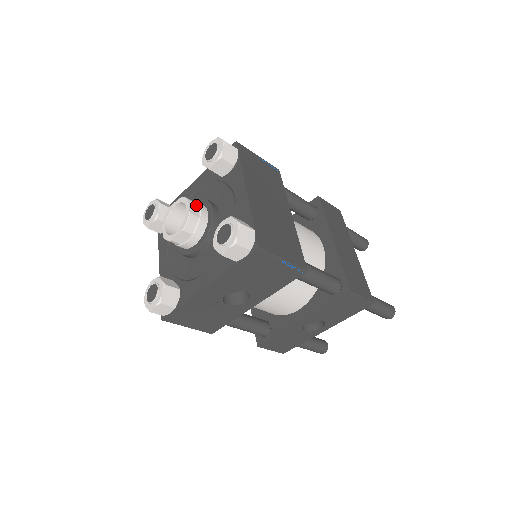
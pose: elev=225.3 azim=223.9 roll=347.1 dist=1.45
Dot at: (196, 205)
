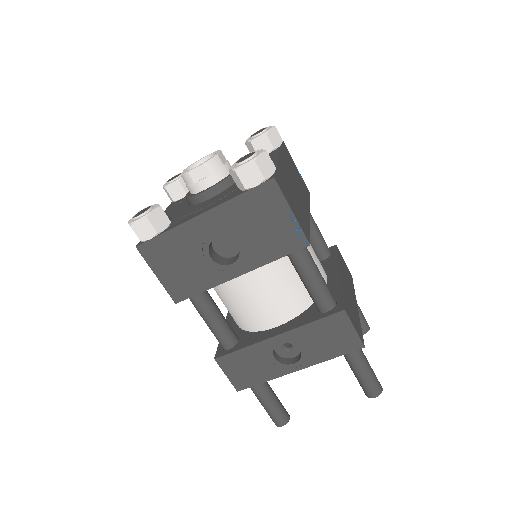
Dot at: (225, 159)
